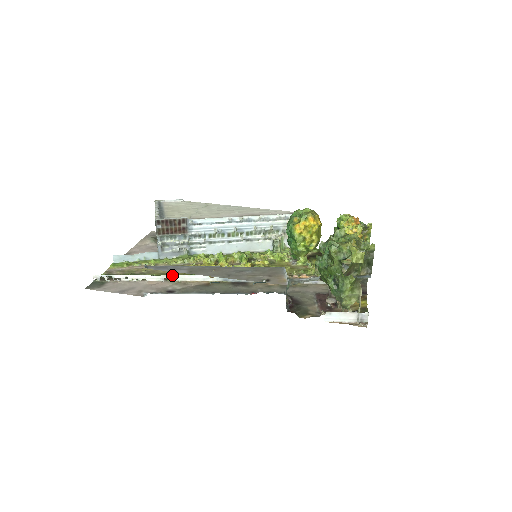
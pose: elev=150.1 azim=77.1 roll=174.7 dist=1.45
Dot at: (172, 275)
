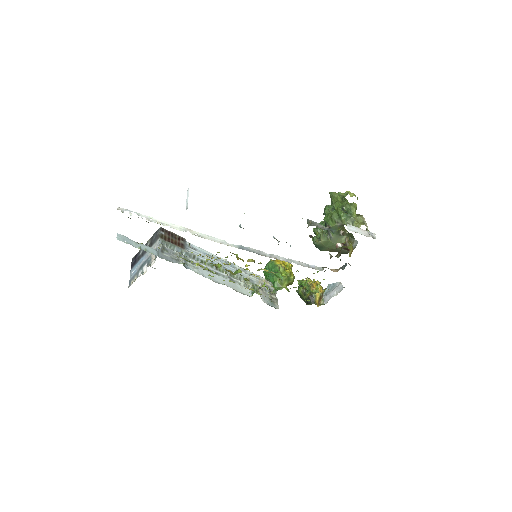
Dot at: (194, 231)
